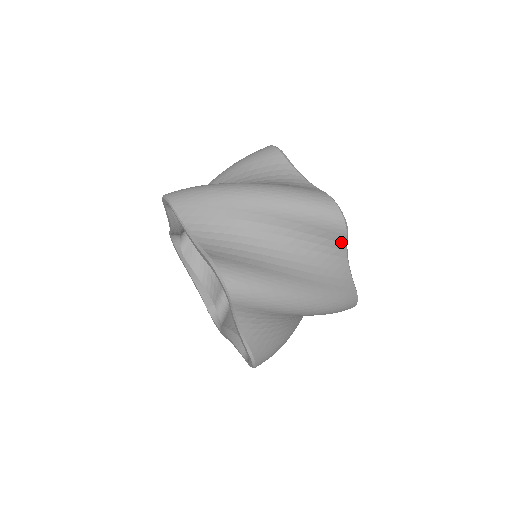
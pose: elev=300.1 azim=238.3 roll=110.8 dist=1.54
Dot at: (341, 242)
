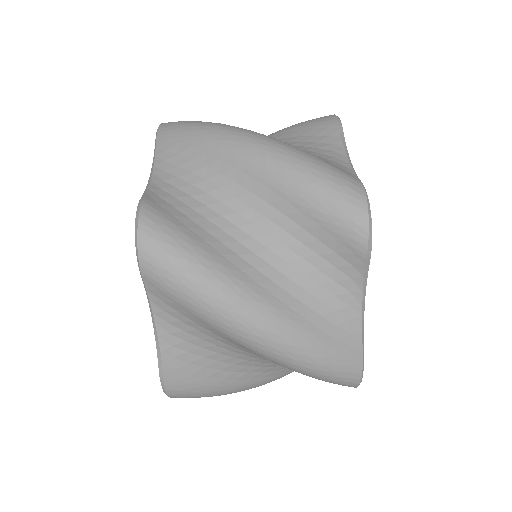
Dot at: occluded
